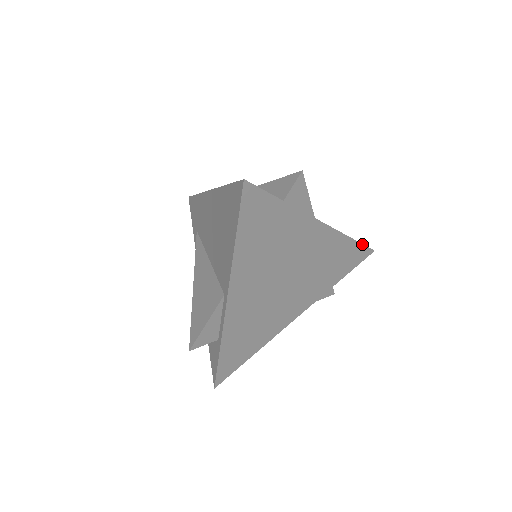
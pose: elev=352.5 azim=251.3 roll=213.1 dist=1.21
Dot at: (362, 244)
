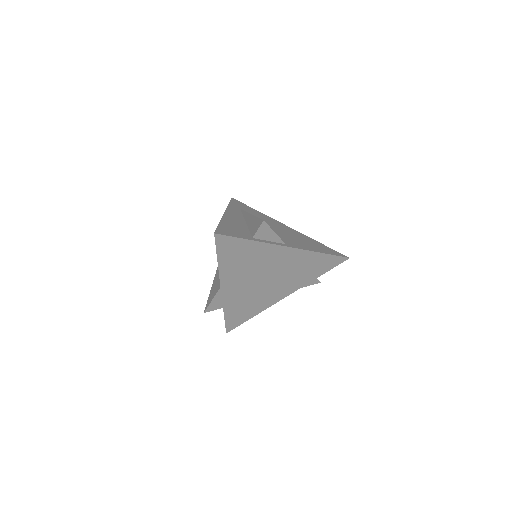
Dot at: (334, 255)
